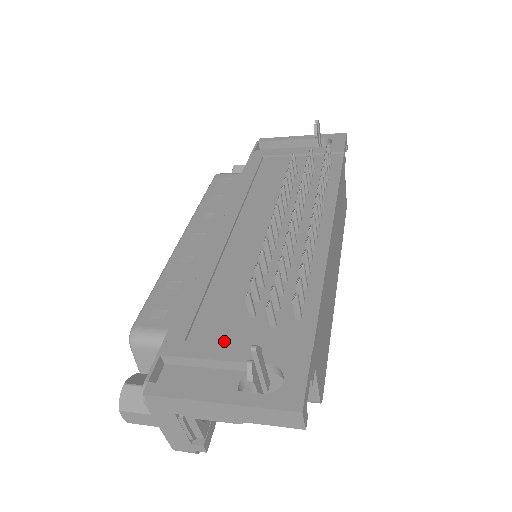
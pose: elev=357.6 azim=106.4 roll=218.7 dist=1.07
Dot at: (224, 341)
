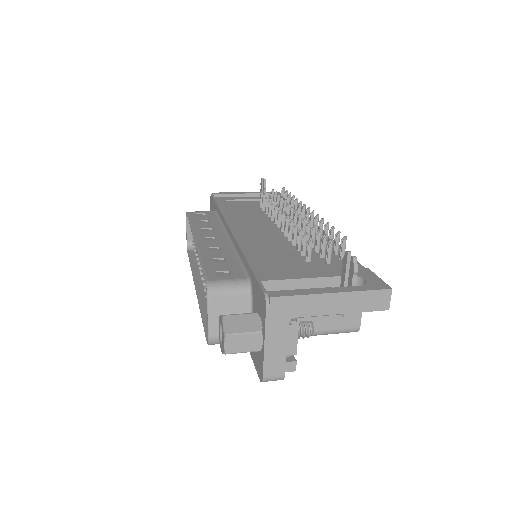
Dot at: (302, 272)
